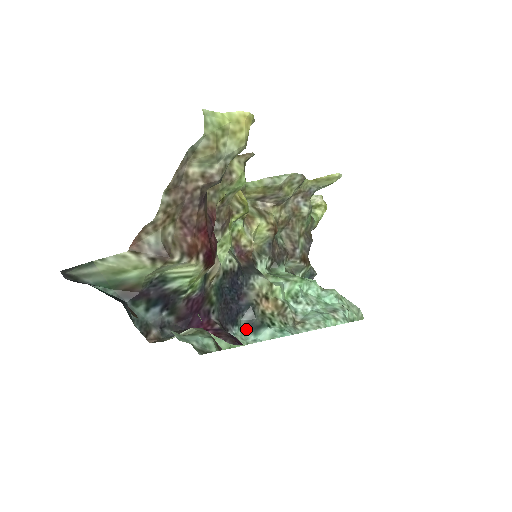
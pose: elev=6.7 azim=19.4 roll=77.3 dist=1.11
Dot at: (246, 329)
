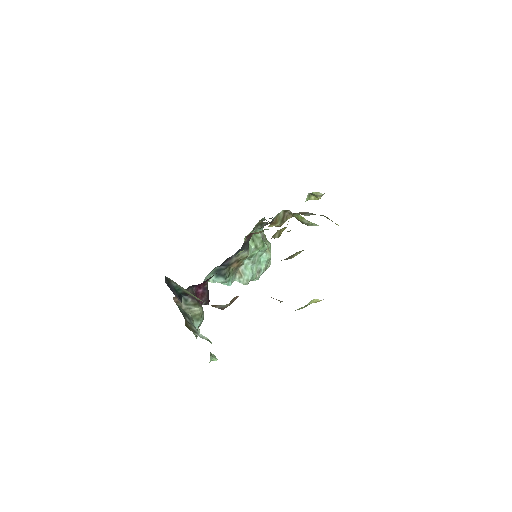
Dot at: (215, 272)
